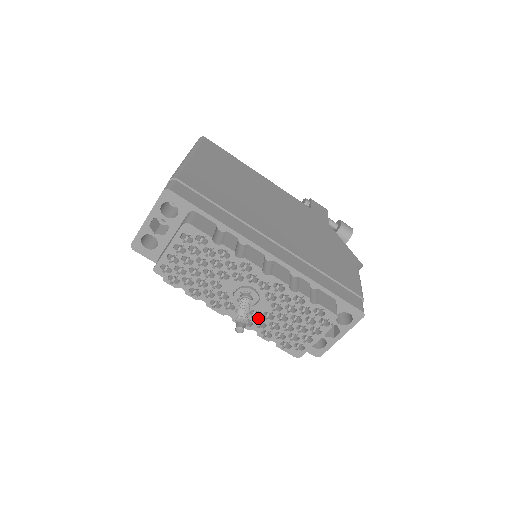
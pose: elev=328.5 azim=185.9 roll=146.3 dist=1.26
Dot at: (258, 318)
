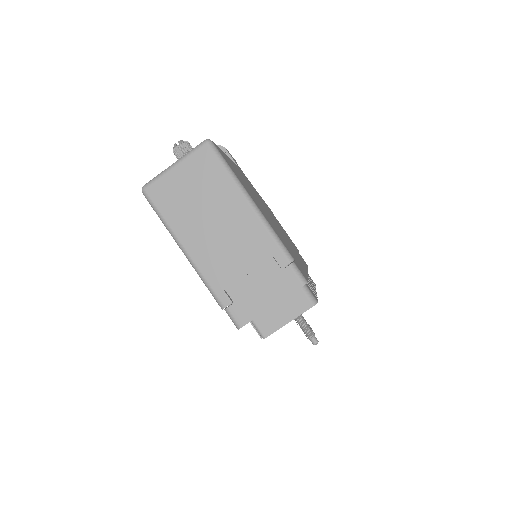
Dot at: occluded
